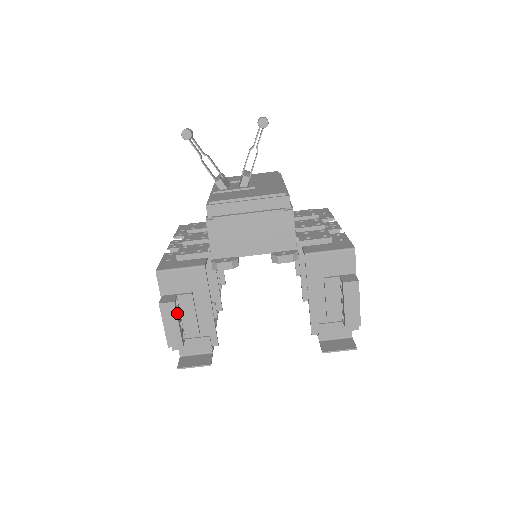
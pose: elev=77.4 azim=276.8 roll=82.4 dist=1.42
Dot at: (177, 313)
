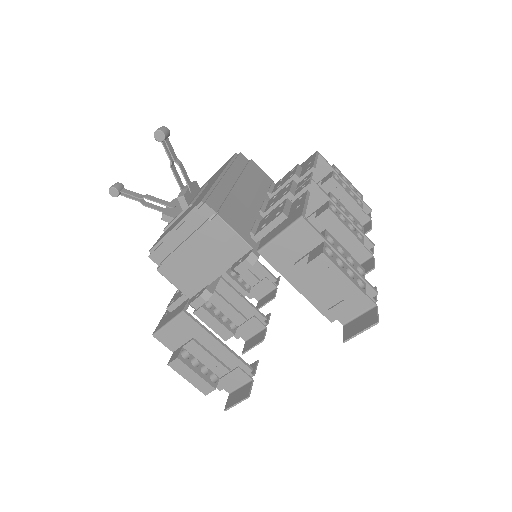
Dot at: (189, 365)
